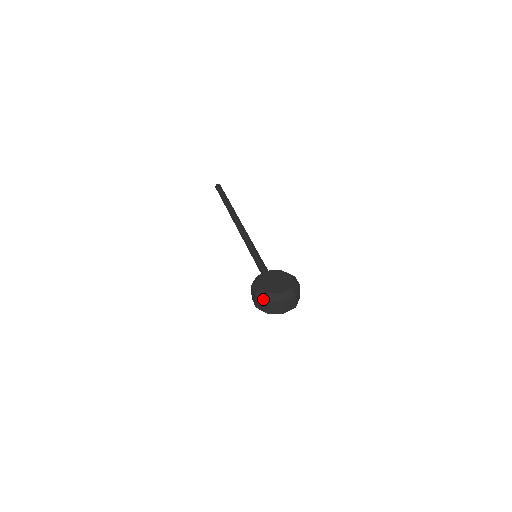
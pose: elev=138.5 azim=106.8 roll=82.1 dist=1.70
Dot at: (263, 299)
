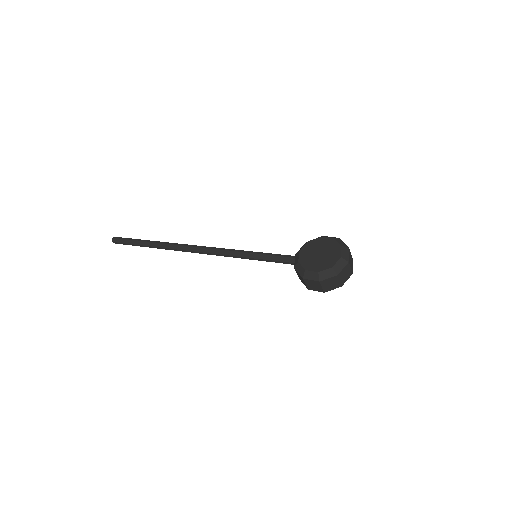
Dot at: (332, 277)
